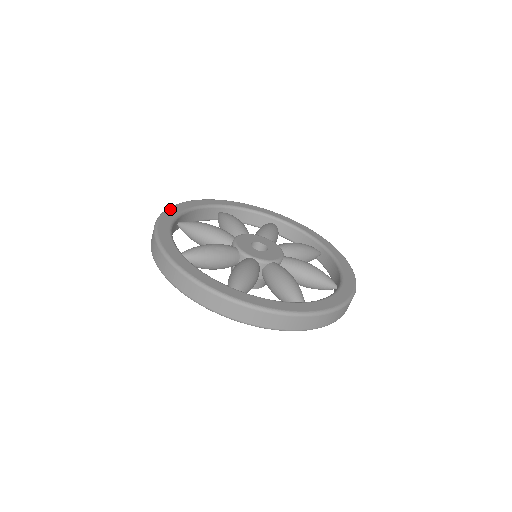
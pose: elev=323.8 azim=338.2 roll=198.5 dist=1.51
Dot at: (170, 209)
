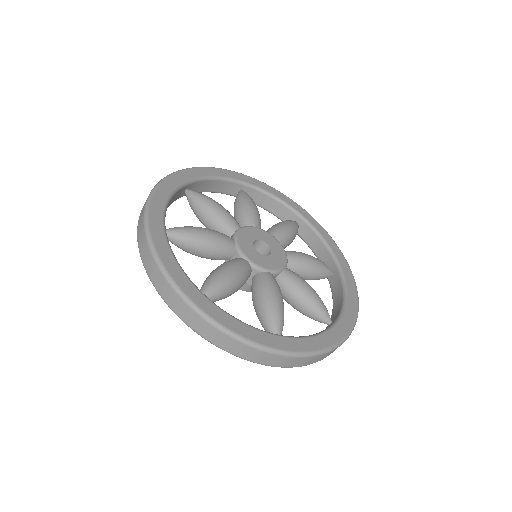
Dot at: (247, 176)
